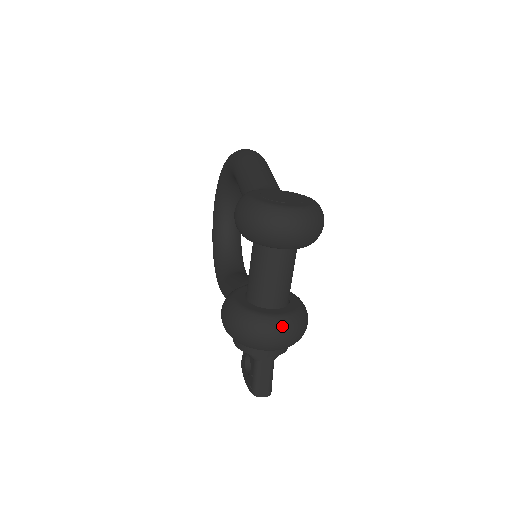
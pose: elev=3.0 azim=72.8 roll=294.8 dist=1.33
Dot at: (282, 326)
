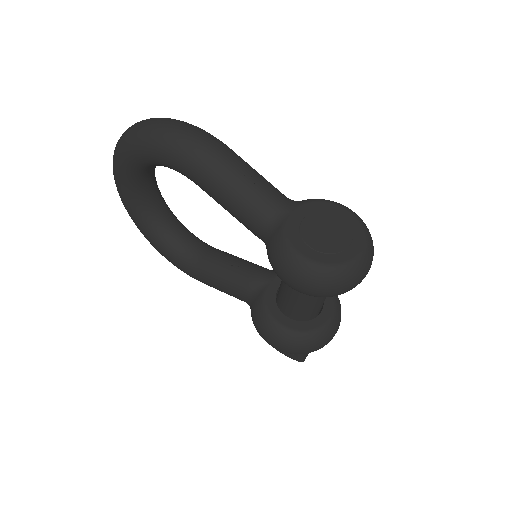
Dot at: (337, 325)
